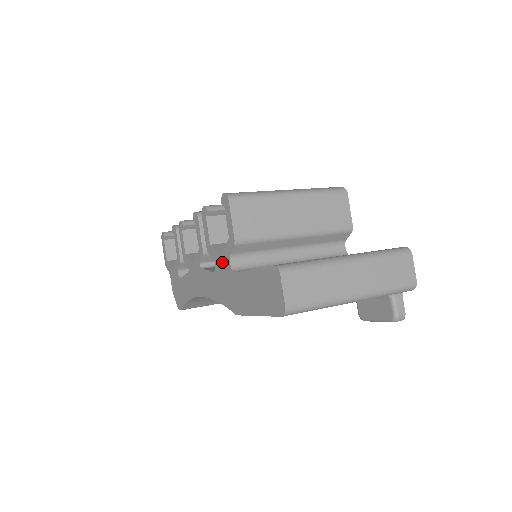
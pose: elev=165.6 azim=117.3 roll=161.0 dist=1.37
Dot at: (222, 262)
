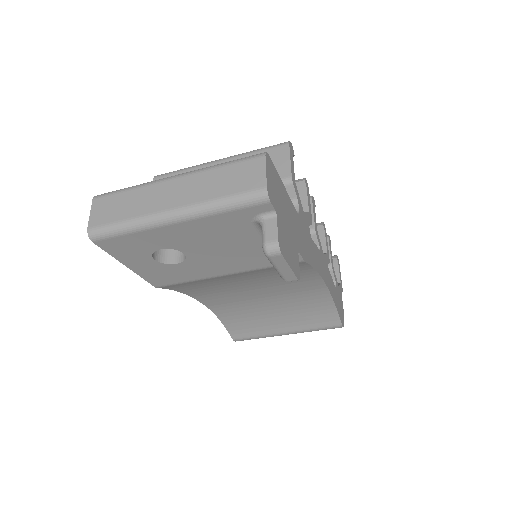
Dot at: occluded
